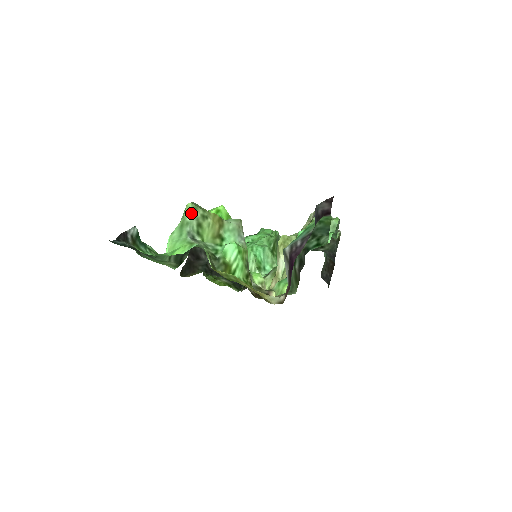
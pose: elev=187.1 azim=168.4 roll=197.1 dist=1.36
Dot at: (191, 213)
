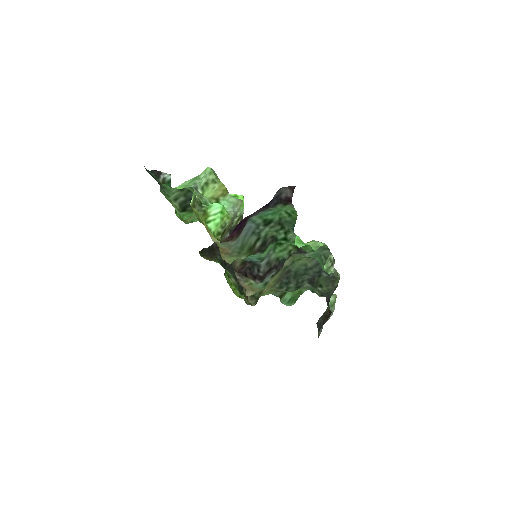
Dot at: (206, 173)
